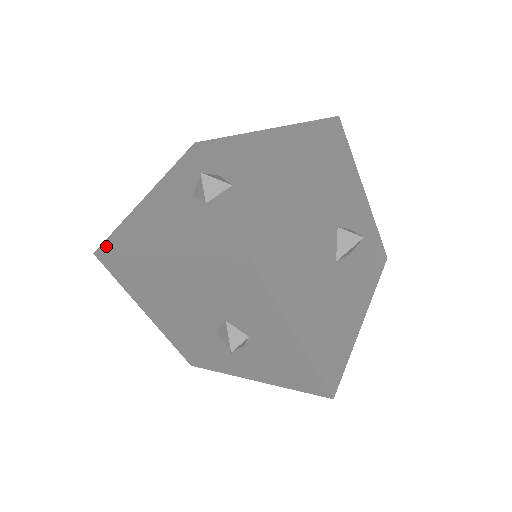
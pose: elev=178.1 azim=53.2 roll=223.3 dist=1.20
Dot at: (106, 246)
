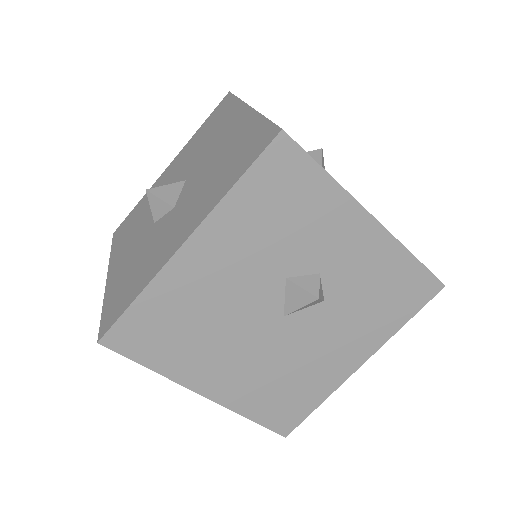
Dot at: (118, 230)
